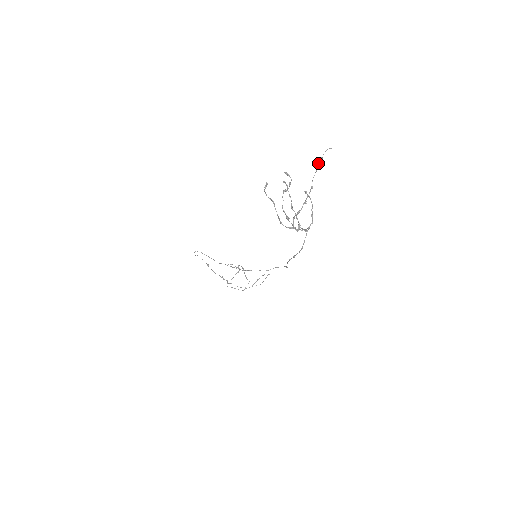
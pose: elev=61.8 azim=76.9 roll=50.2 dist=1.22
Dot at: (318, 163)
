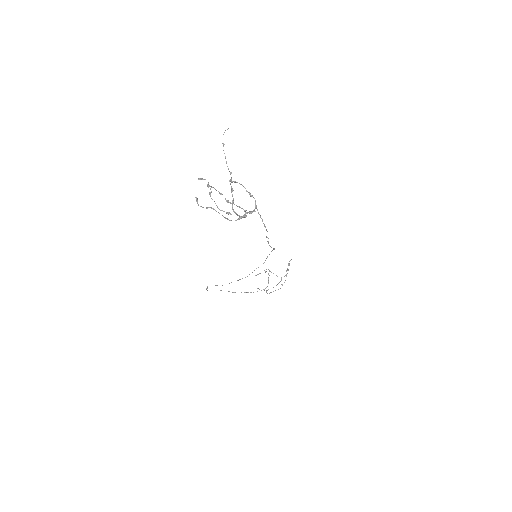
Dot at: occluded
